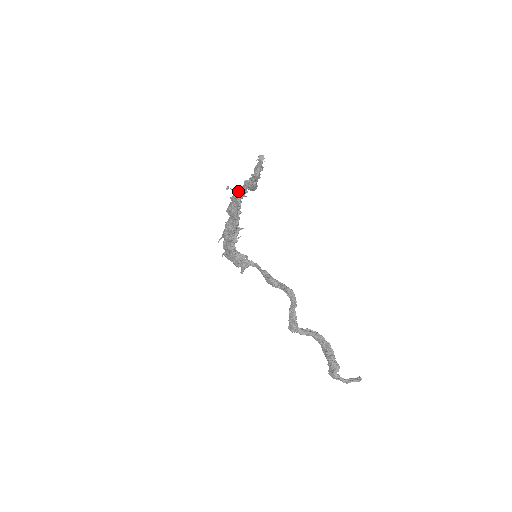
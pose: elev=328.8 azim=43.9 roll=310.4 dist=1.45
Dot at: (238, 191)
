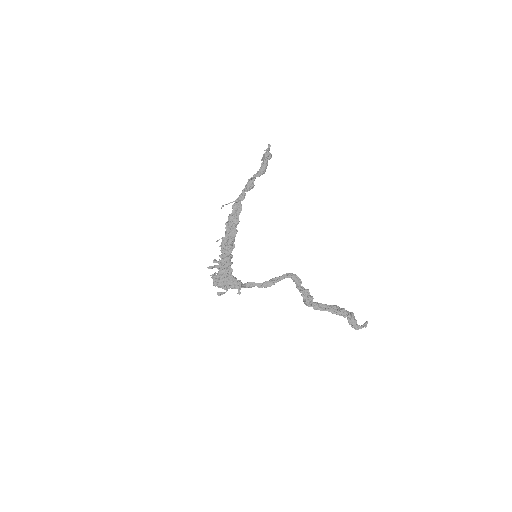
Dot at: (239, 195)
